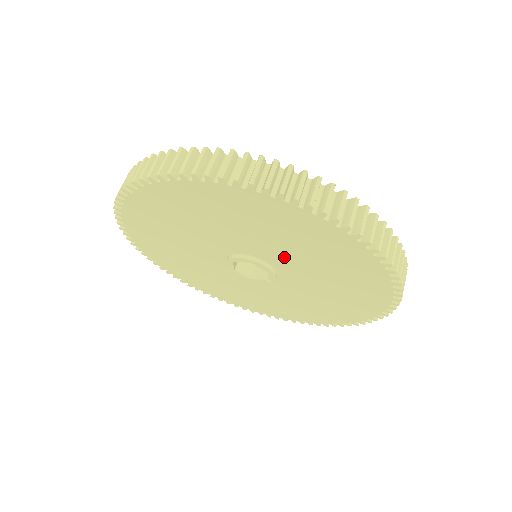
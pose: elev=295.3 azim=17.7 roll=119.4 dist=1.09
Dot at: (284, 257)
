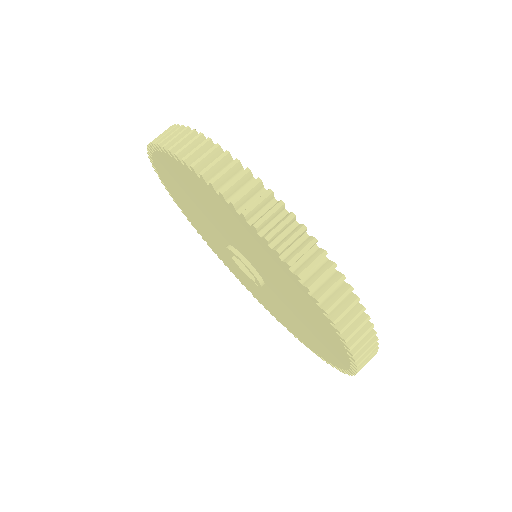
Dot at: (269, 278)
